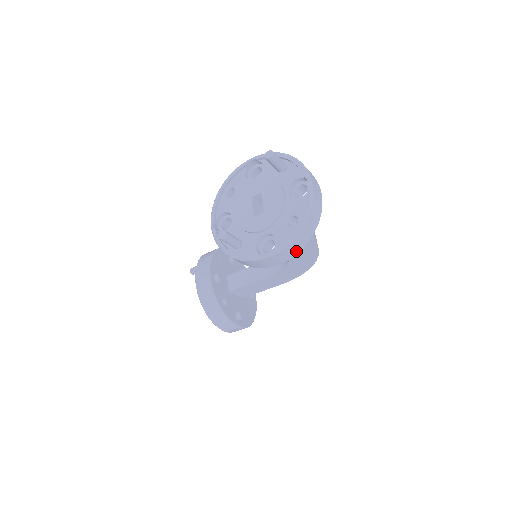
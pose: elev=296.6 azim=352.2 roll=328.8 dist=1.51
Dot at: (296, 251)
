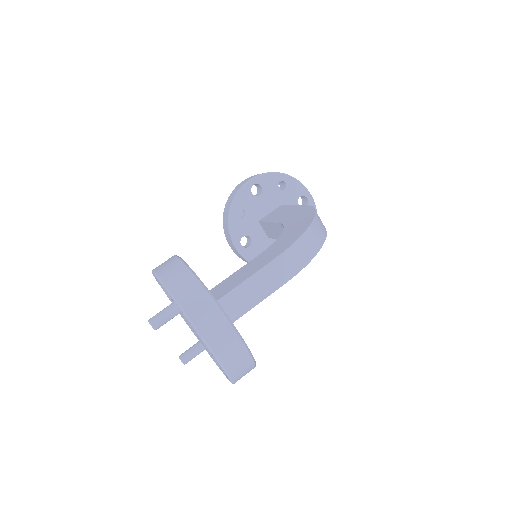
Dot at: occluded
